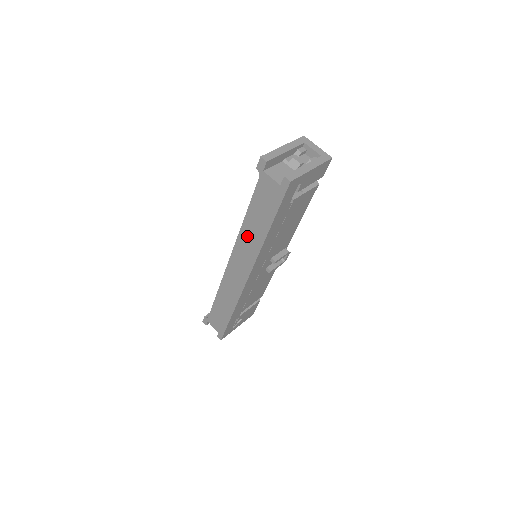
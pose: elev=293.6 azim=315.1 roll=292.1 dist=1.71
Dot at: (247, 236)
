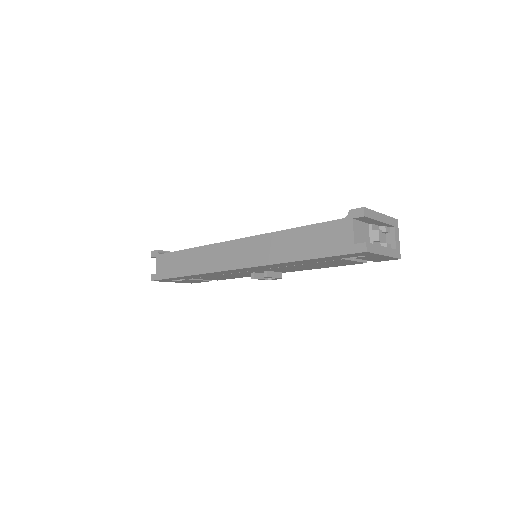
Dot at: (276, 242)
